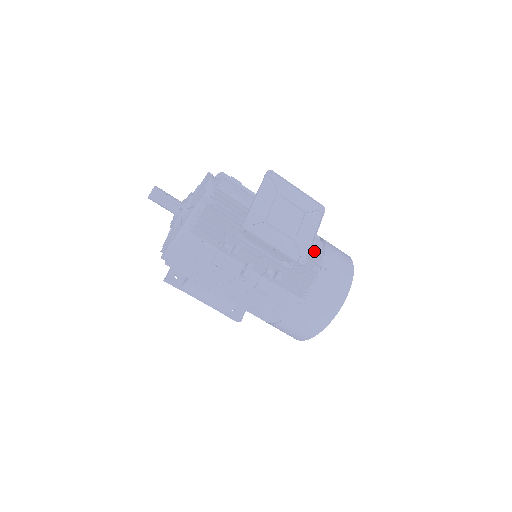
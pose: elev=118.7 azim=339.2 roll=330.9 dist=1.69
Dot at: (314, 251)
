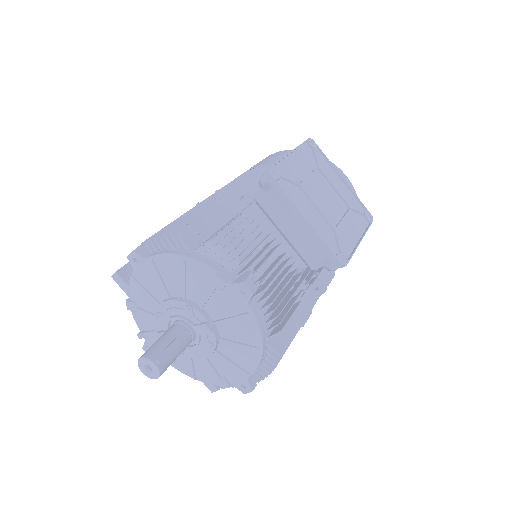
Dot at: occluded
